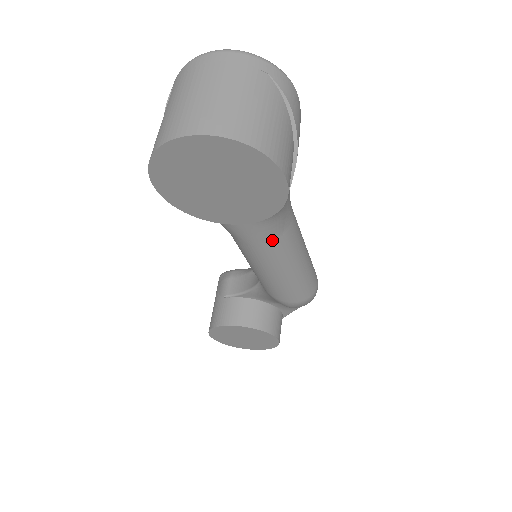
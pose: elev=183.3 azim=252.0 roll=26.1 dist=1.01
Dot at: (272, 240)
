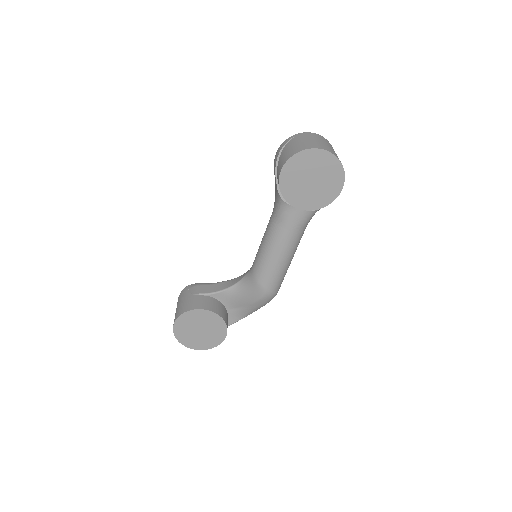
Dot at: (300, 230)
